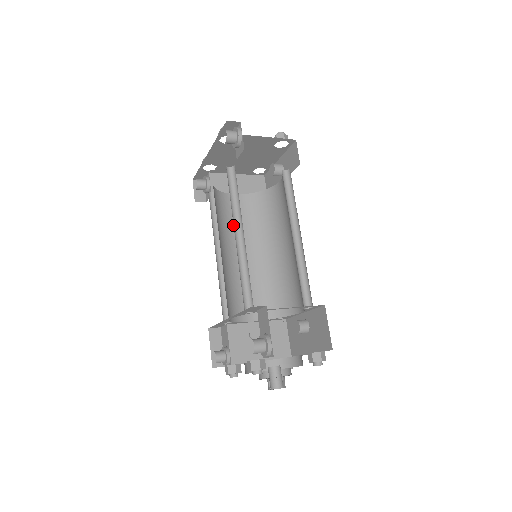
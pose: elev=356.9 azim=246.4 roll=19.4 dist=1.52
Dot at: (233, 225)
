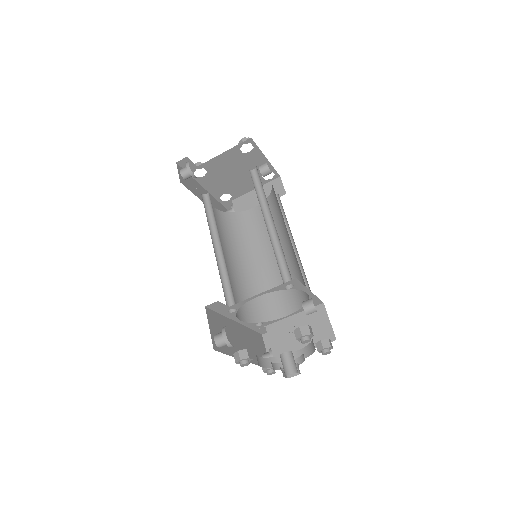
Dot at: (255, 235)
